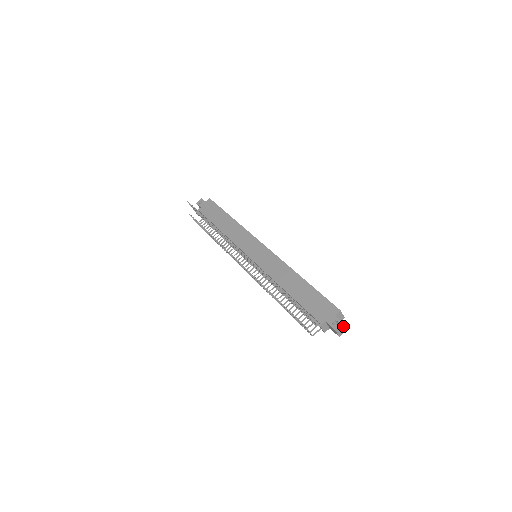
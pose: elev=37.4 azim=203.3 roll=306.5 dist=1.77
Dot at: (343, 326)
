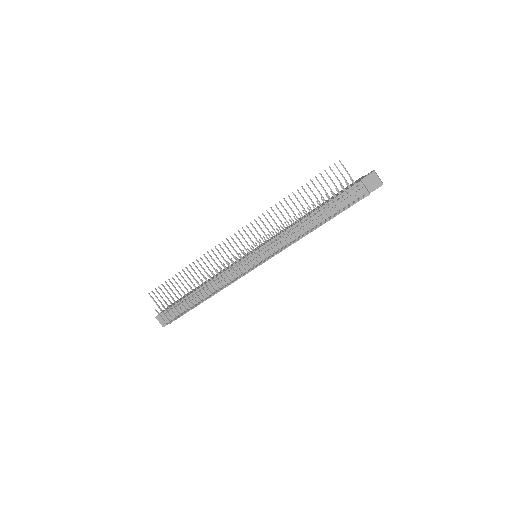
Dot at: (377, 175)
